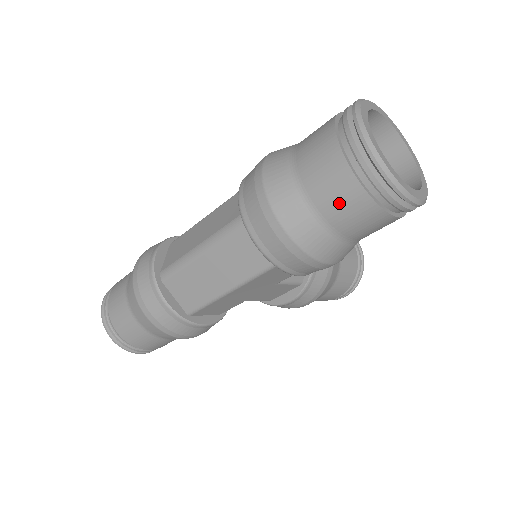
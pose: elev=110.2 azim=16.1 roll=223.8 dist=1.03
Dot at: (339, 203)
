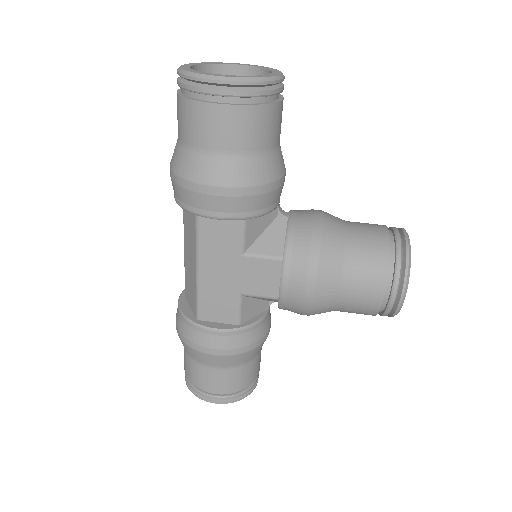
Dot at: (182, 122)
